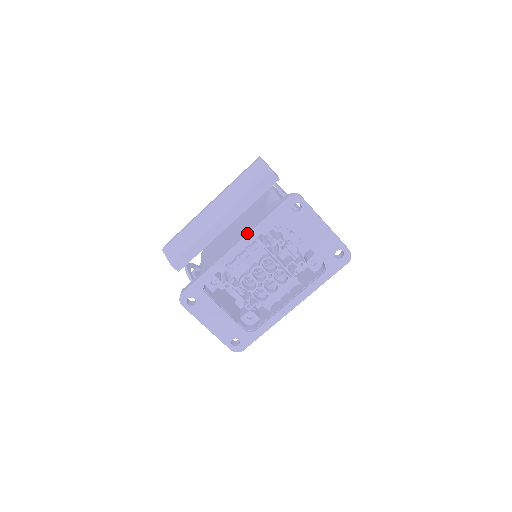
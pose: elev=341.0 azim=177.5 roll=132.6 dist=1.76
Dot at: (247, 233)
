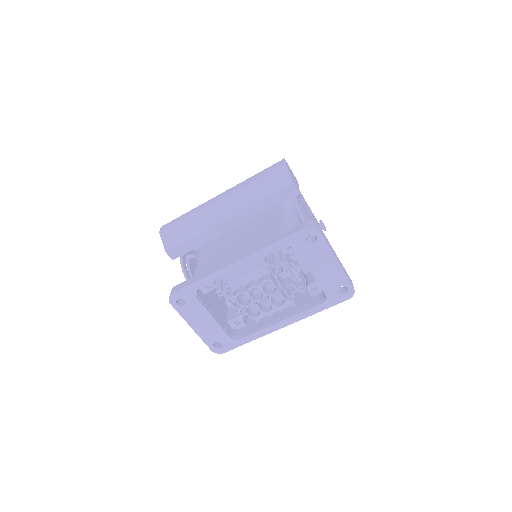
Dot at: (253, 252)
